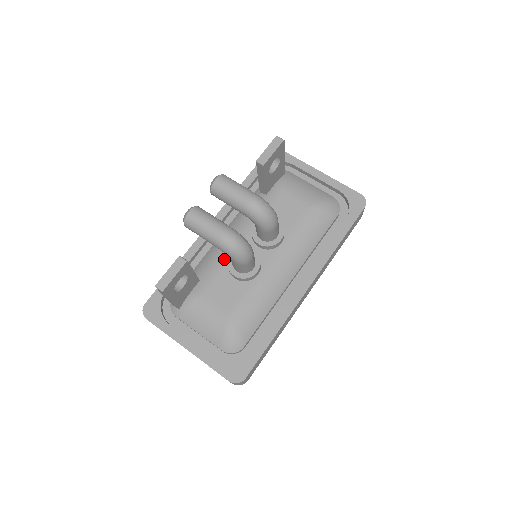
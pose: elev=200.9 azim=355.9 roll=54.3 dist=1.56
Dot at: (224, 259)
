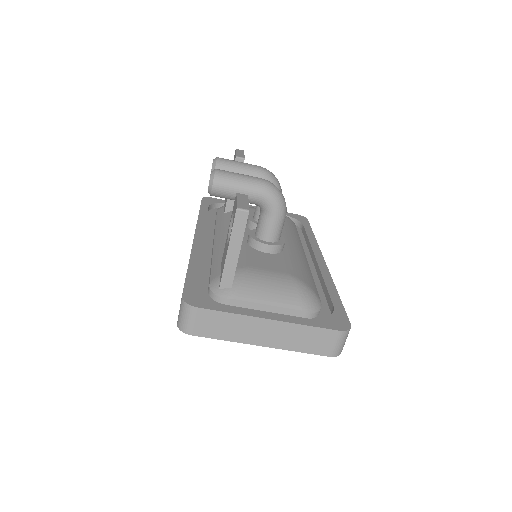
Dot at: (242, 244)
